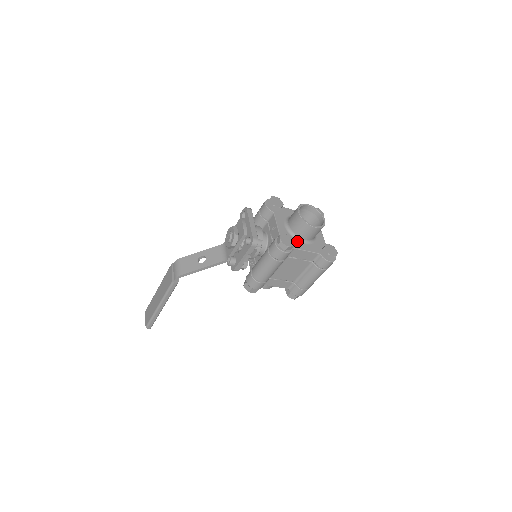
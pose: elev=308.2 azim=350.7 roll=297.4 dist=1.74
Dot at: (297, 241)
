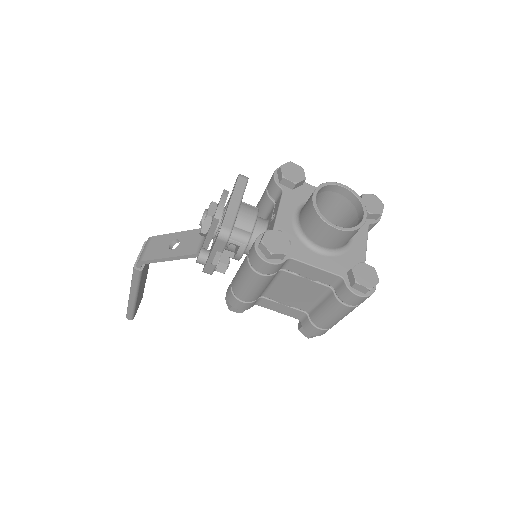
Dot at: (304, 246)
